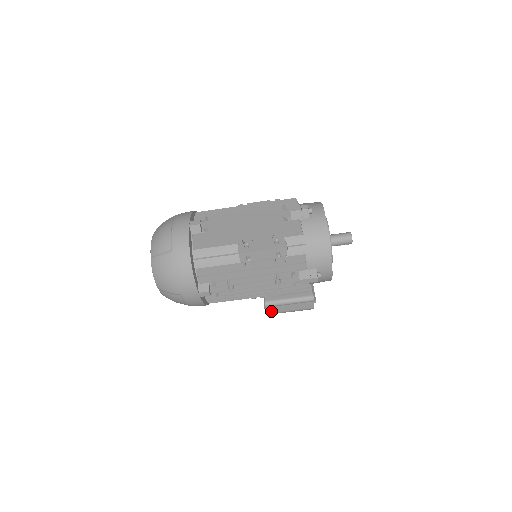
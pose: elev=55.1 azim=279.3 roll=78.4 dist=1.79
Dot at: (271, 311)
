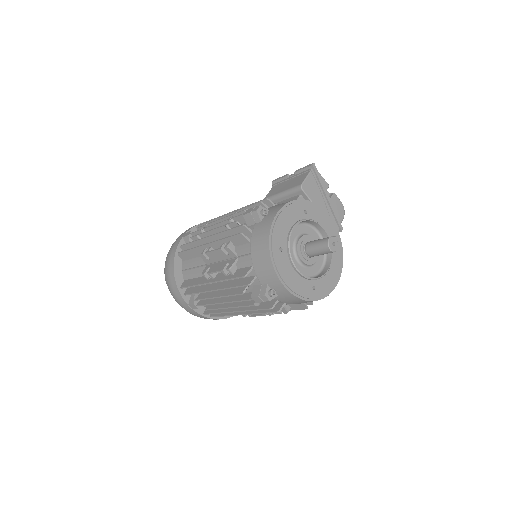
Dot at: occluded
